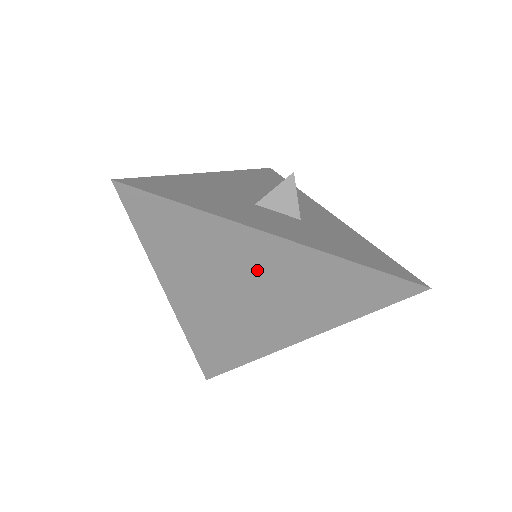
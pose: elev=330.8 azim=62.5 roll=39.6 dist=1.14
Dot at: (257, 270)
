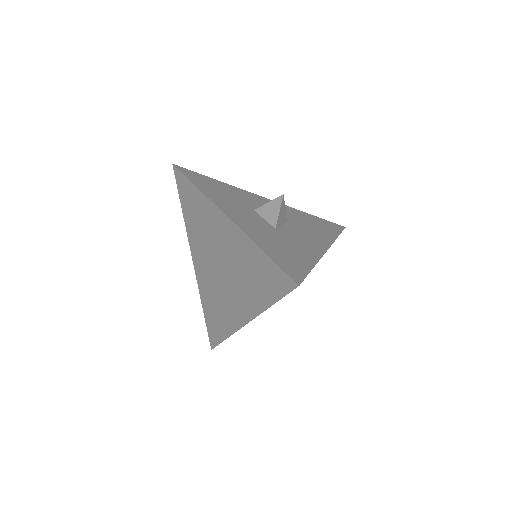
Dot at: (220, 243)
